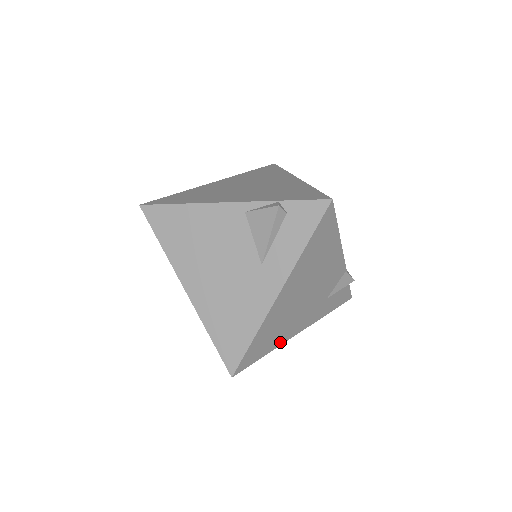
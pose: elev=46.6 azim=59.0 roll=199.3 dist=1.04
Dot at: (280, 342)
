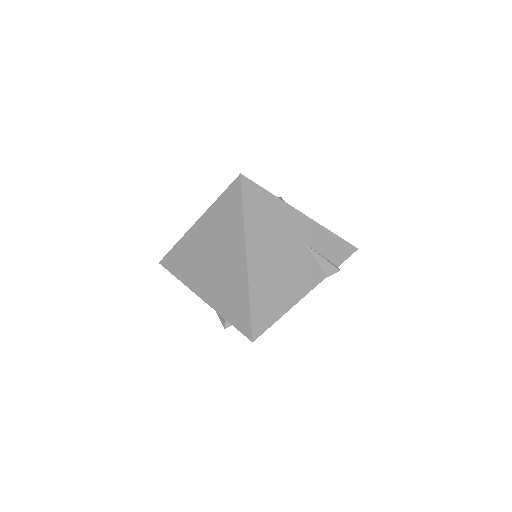
Dot at: occluded
